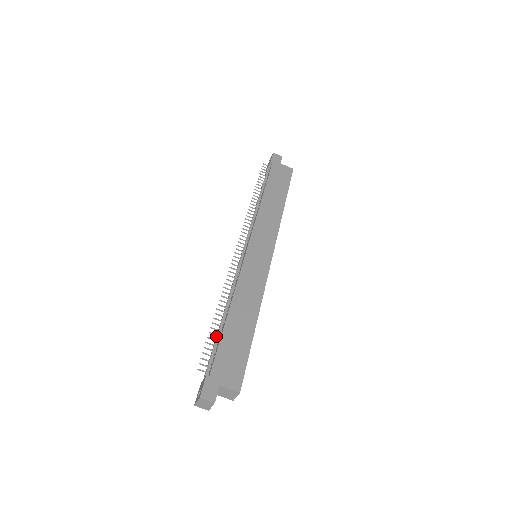
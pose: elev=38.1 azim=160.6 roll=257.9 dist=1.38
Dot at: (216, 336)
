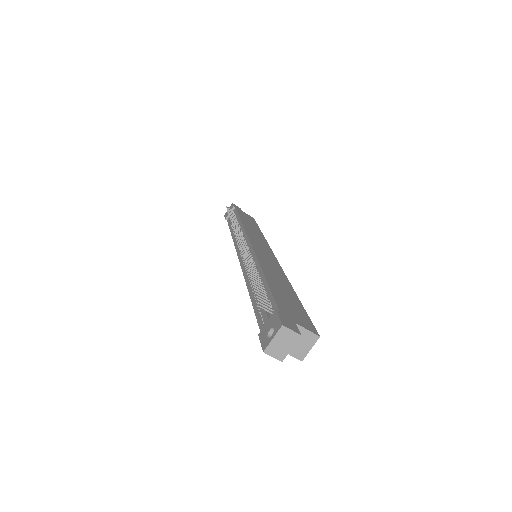
Dot at: (256, 294)
